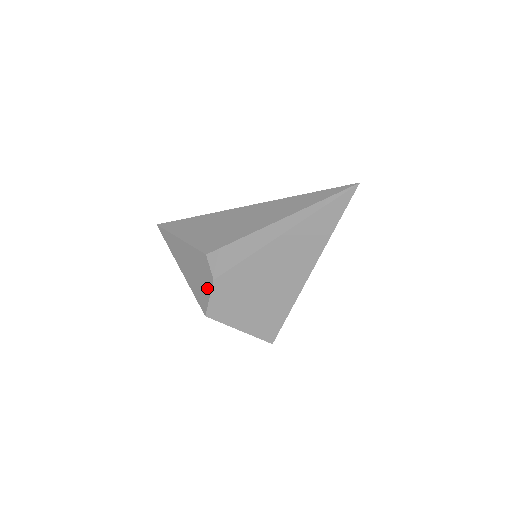
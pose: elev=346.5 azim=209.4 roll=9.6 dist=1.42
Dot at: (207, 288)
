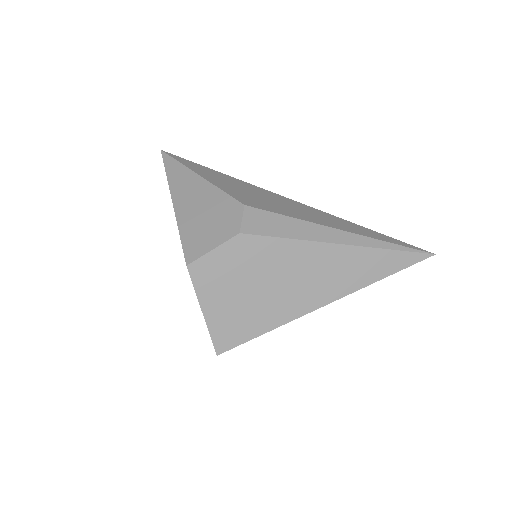
Dot at: (218, 237)
